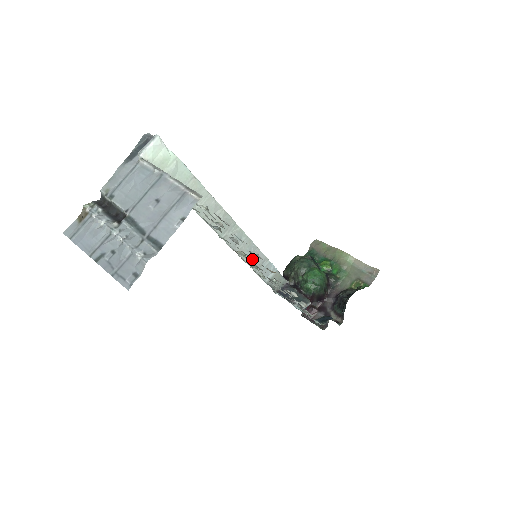
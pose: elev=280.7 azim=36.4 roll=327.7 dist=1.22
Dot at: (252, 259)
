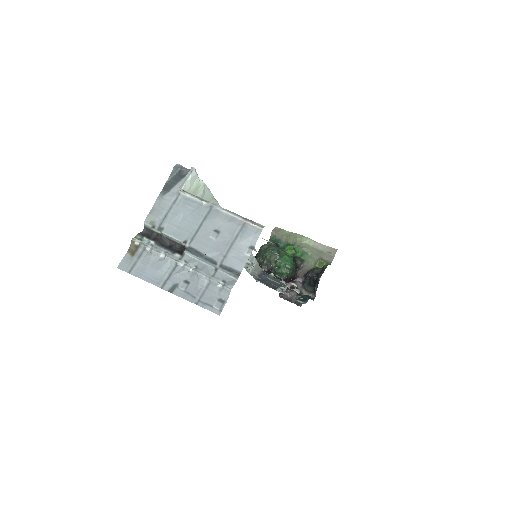
Dot at: occluded
